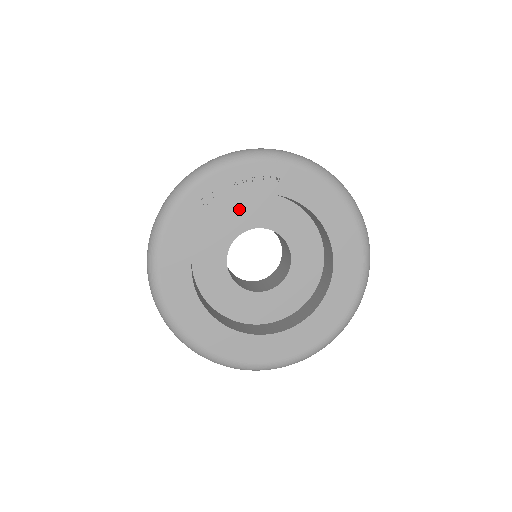
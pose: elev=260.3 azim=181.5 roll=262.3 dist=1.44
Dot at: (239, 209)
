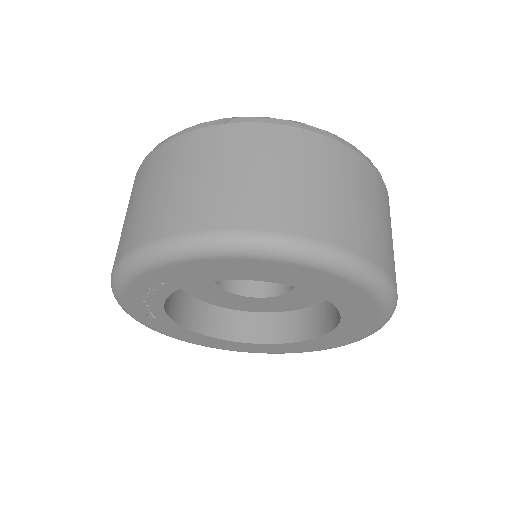
Dot at: occluded
